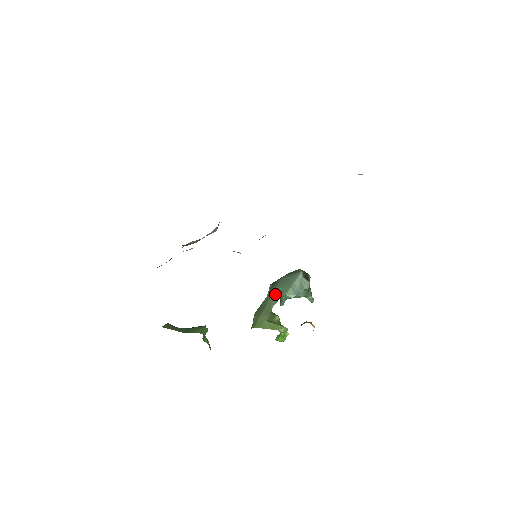
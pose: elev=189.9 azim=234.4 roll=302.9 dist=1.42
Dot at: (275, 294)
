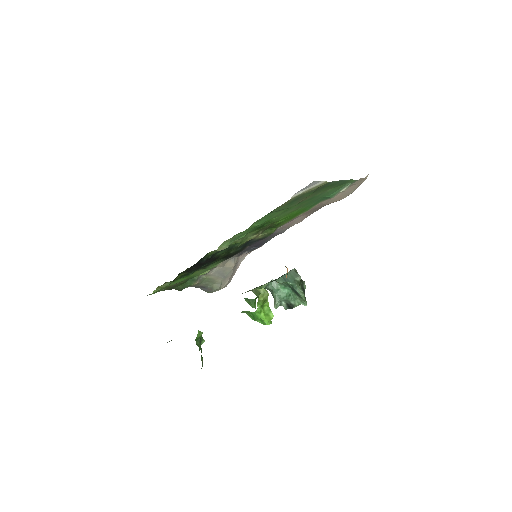
Dot at: occluded
